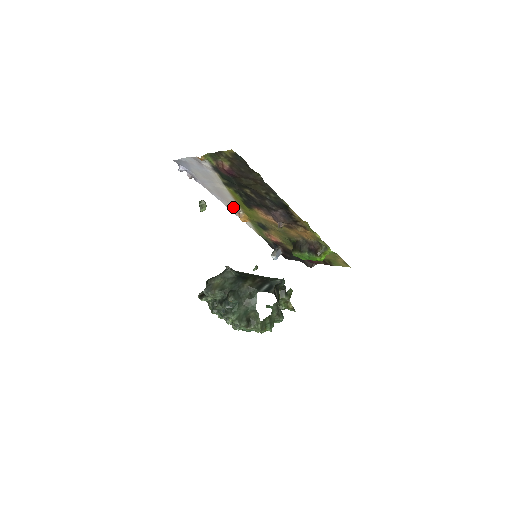
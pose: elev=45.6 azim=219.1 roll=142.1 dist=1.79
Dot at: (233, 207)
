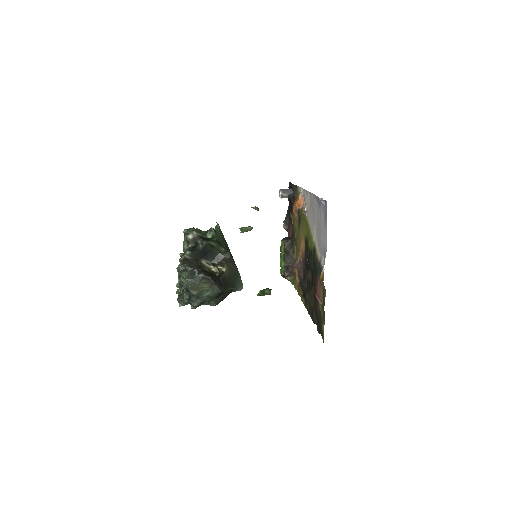
Dot at: (307, 205)
